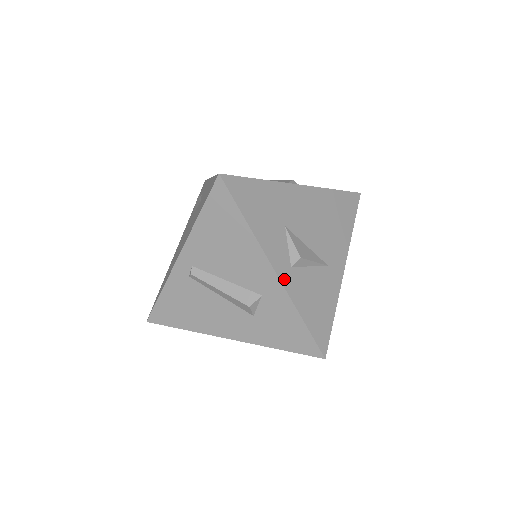
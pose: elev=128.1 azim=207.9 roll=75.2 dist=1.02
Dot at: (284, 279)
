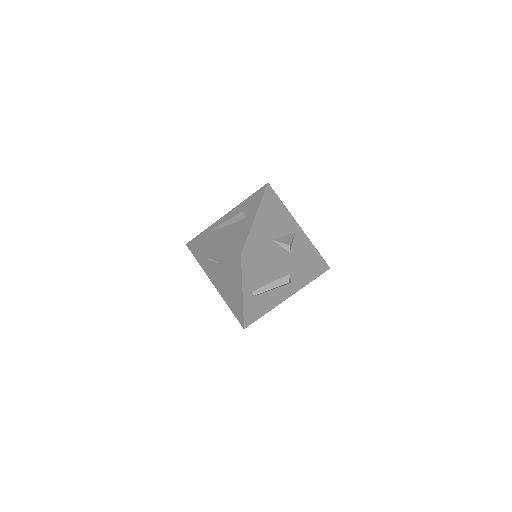
Dot at: (294, 260)
